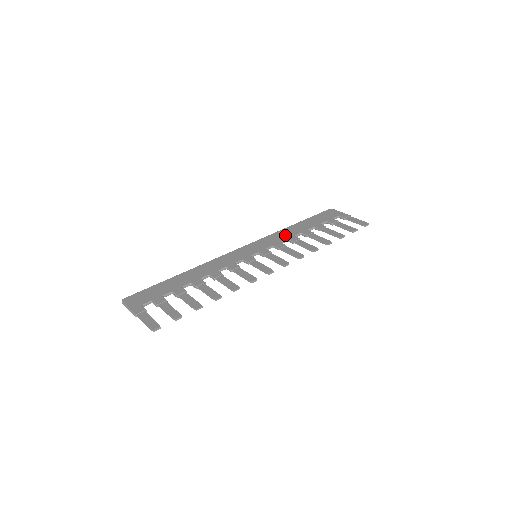
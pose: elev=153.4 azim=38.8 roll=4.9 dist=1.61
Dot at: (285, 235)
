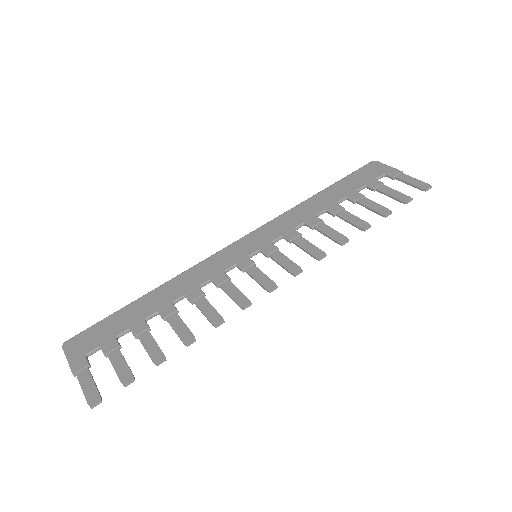
Dot at: (302, 215)
